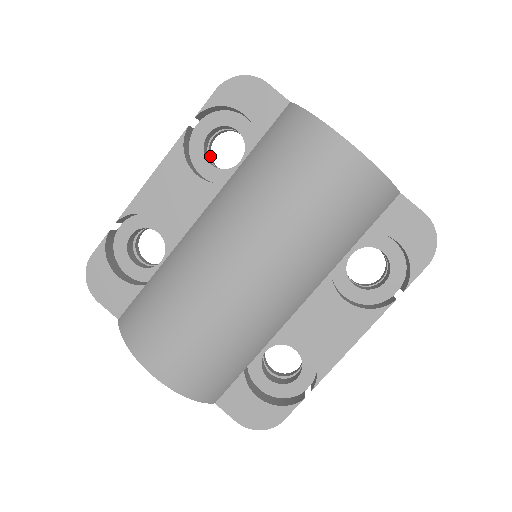
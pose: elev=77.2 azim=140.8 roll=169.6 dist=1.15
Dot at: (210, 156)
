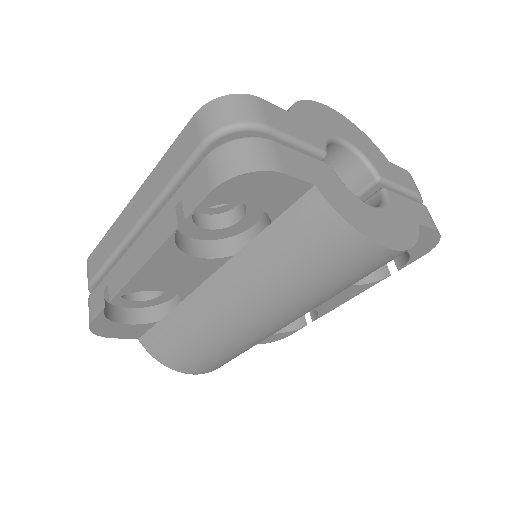
Dot at: occluded
